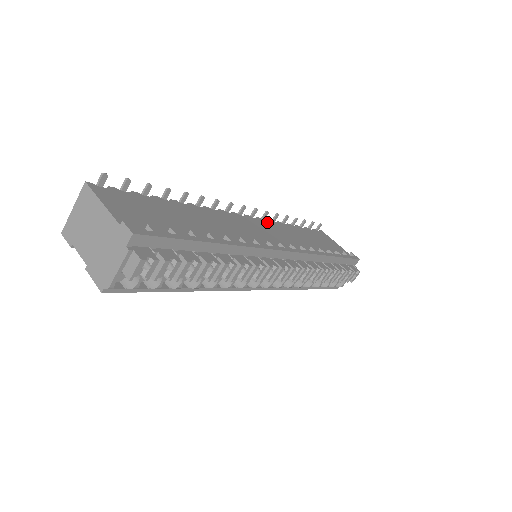
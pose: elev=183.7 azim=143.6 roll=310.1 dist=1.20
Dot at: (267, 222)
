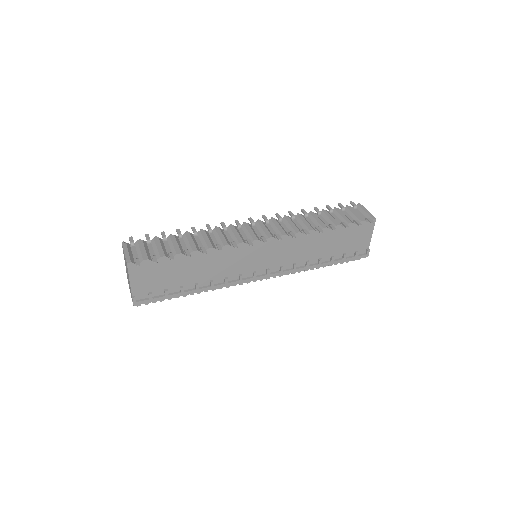
Dot at: (290, 238)
